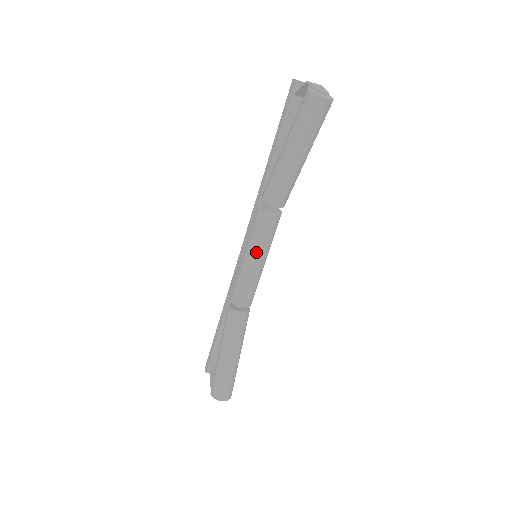
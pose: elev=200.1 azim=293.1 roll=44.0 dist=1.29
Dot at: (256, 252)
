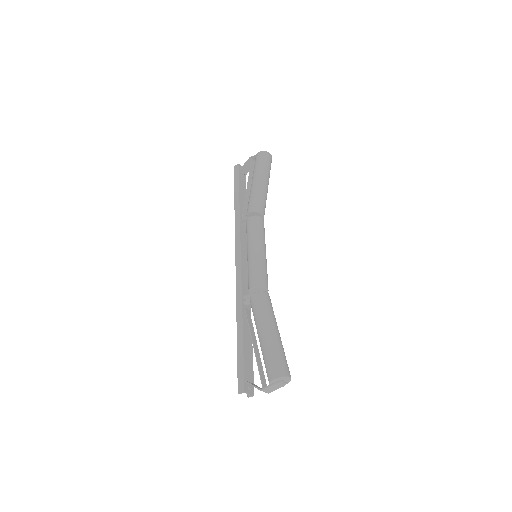
Dot at: (261, 243)
